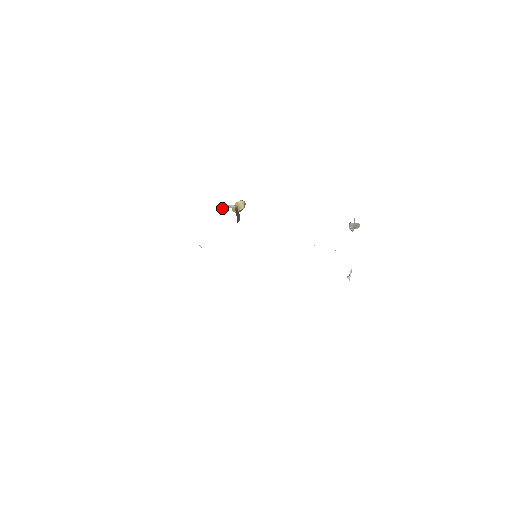
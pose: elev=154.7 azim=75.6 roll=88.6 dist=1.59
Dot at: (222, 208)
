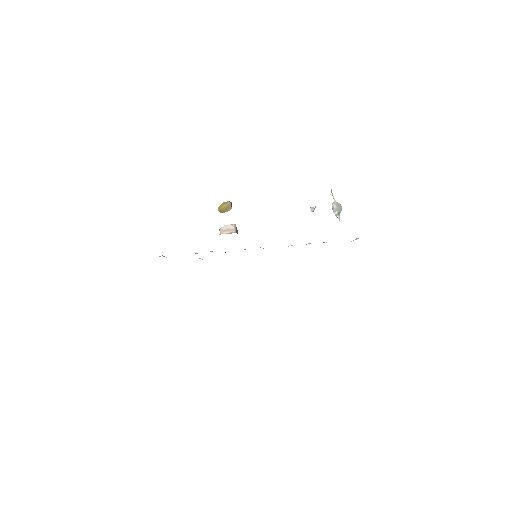
Dot at: (222, 233)
